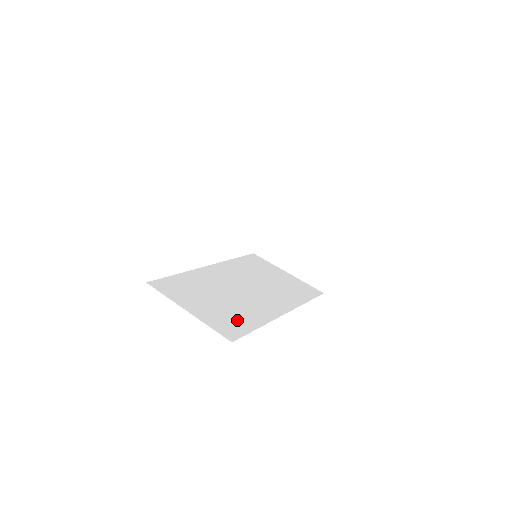
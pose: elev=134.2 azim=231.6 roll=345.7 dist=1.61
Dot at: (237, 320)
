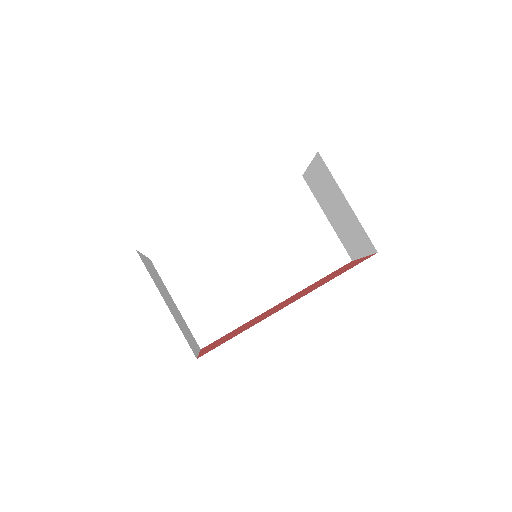
Dot at: (219, 317)
